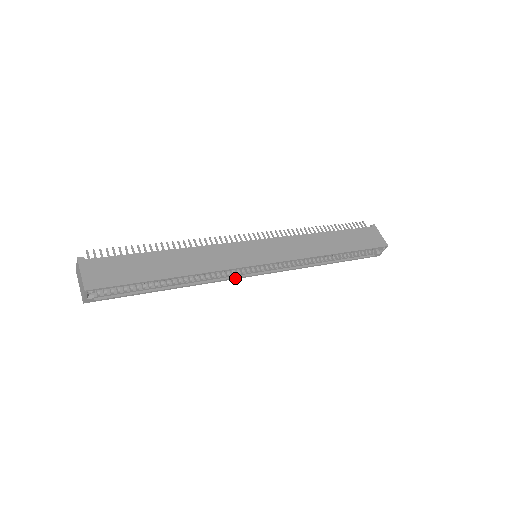
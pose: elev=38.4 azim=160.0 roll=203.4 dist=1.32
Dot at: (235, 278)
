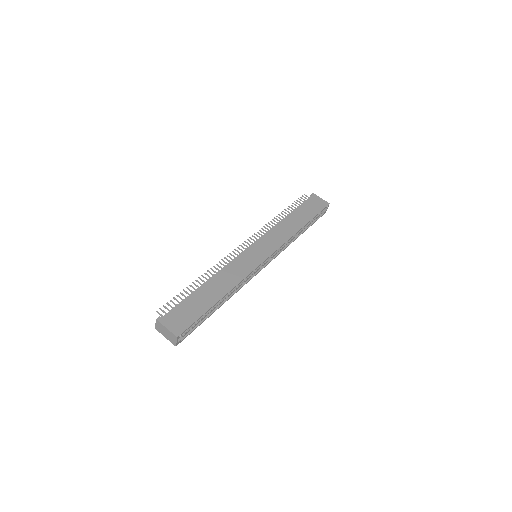
Dot at: occluded
